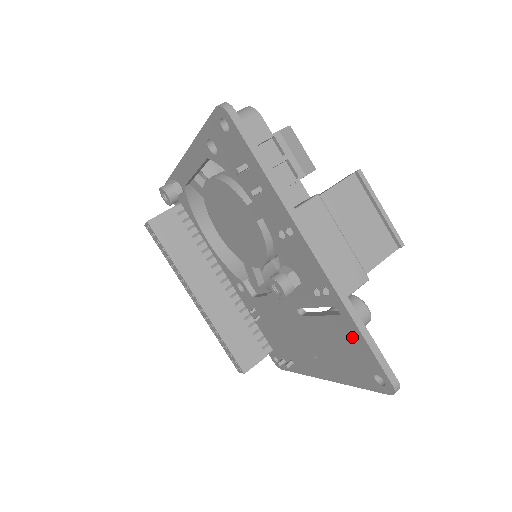
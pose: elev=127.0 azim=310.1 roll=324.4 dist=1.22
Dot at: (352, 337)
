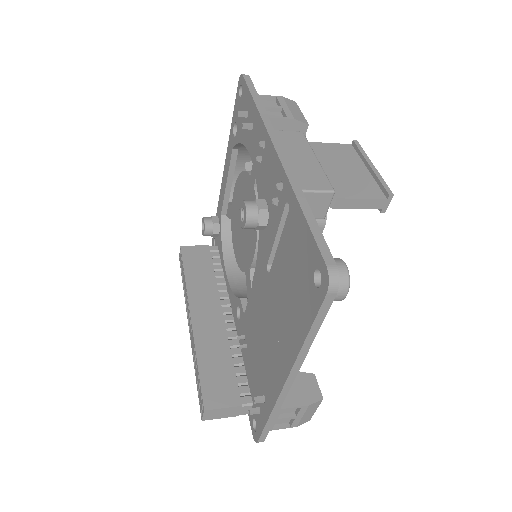
Dot at: (297, 232)
